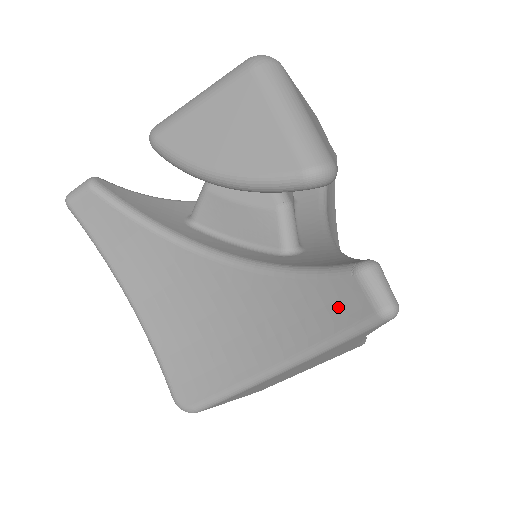
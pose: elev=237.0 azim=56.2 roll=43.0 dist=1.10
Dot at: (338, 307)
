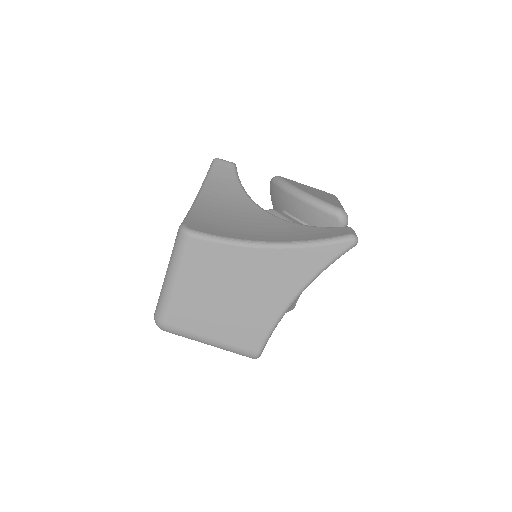
Dot at: (328, 233)
